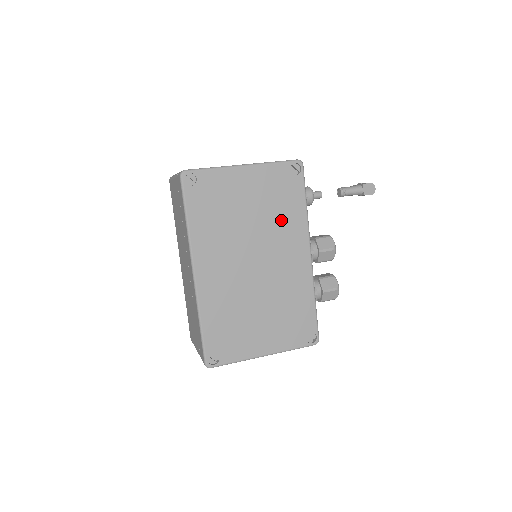
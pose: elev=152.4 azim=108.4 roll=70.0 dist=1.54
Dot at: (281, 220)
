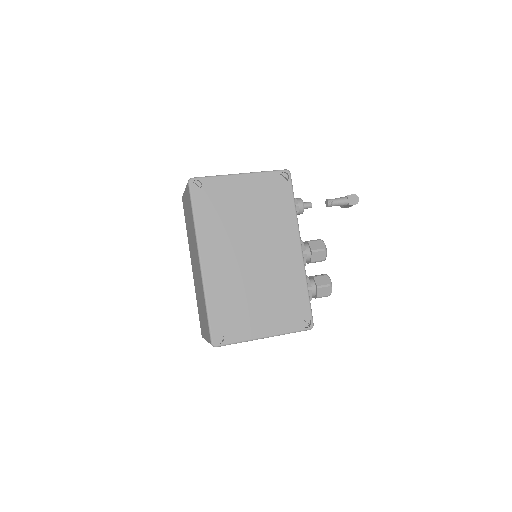
Dot at: (274, 219)
